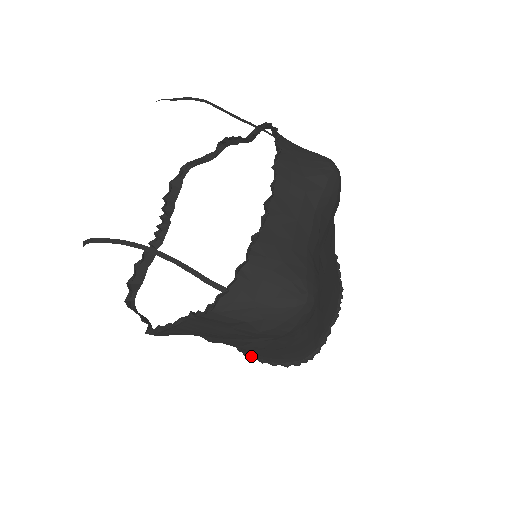
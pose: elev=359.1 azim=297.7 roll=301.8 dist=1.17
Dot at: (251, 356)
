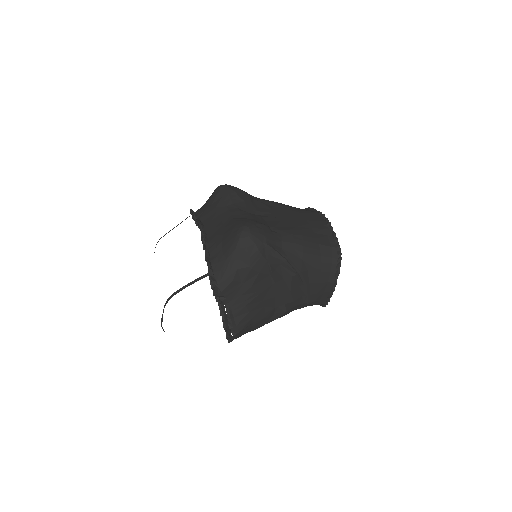
Dot at: (329, 296)
